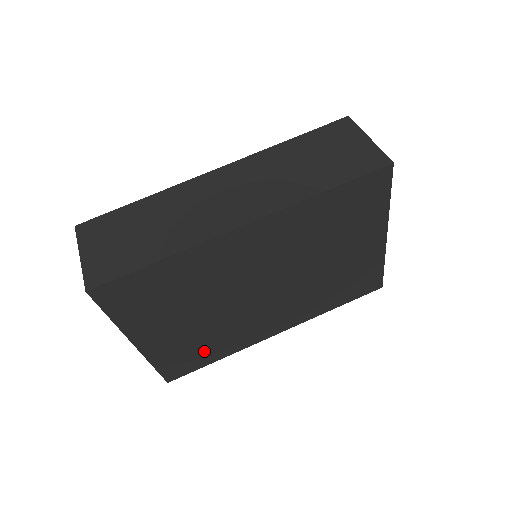
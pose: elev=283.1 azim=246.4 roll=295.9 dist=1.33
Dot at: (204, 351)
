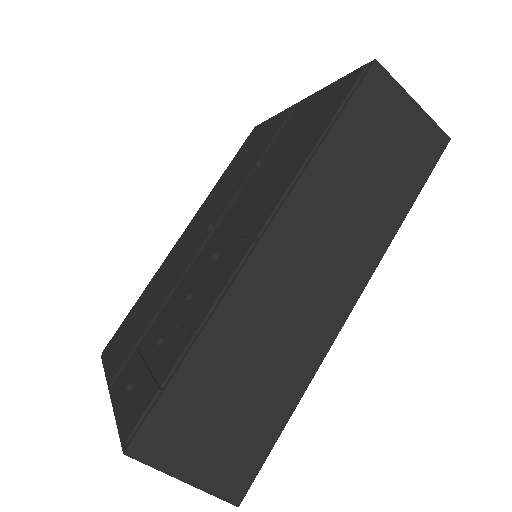
Dot at: occluded
